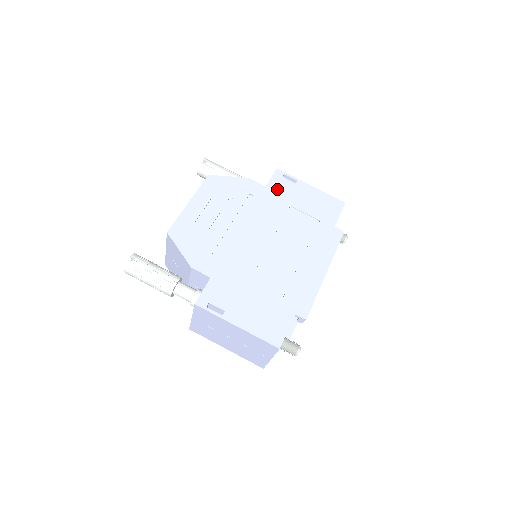
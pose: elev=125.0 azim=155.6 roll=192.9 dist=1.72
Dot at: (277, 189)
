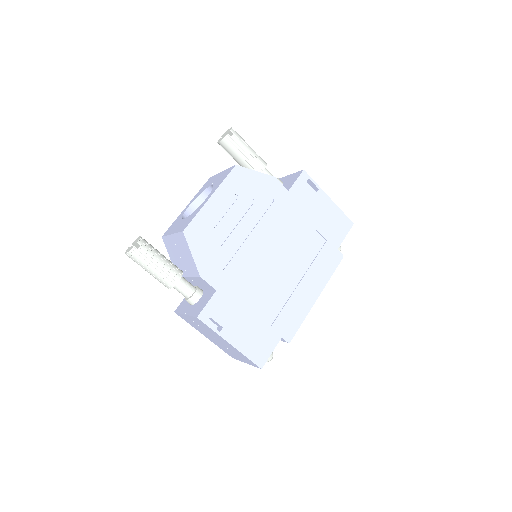
Dot at: (298, 196)
